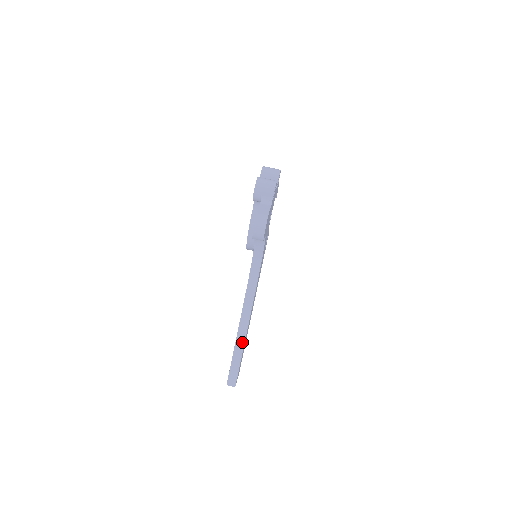
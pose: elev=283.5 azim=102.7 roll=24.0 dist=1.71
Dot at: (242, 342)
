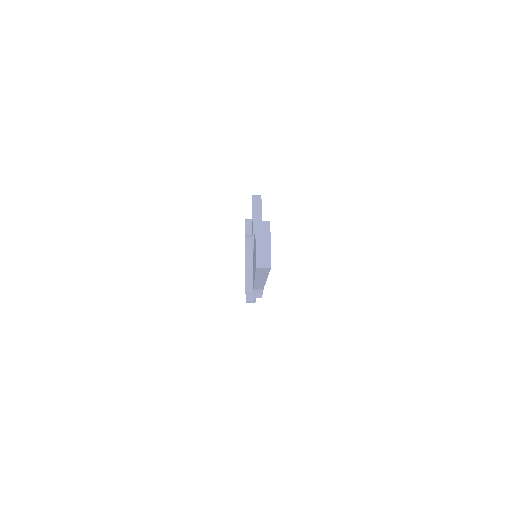
Dot at: occluded
